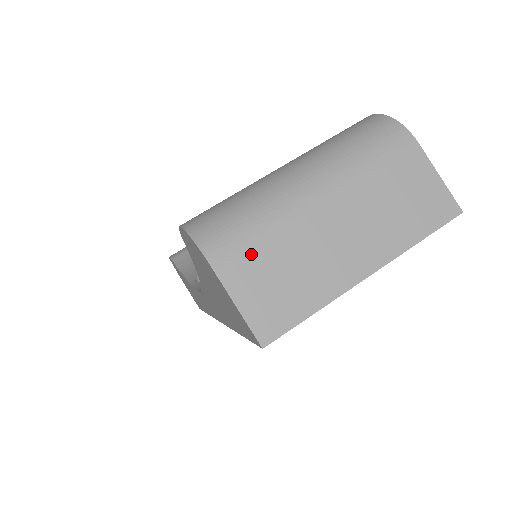
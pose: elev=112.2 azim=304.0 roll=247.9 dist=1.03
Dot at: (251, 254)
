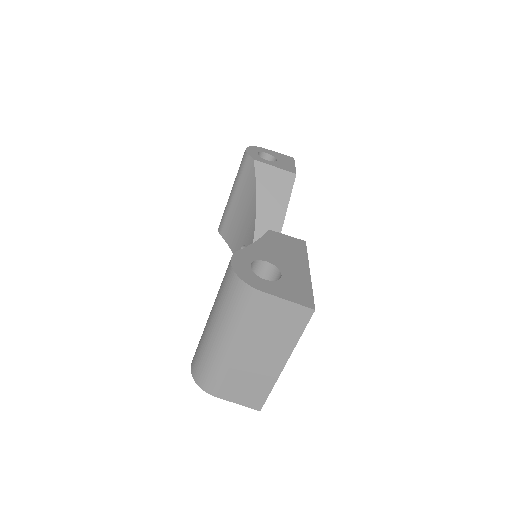
Dot at: (225, 384)
